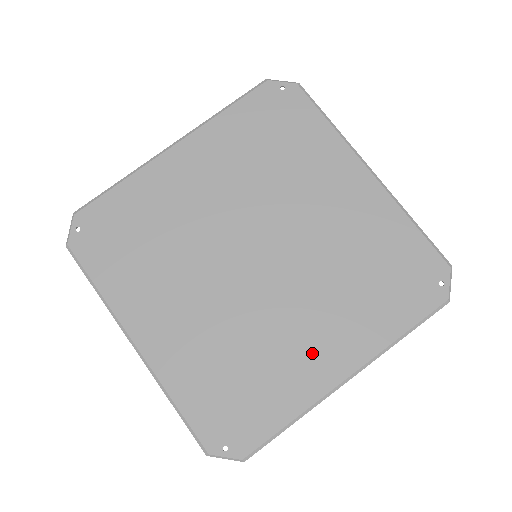
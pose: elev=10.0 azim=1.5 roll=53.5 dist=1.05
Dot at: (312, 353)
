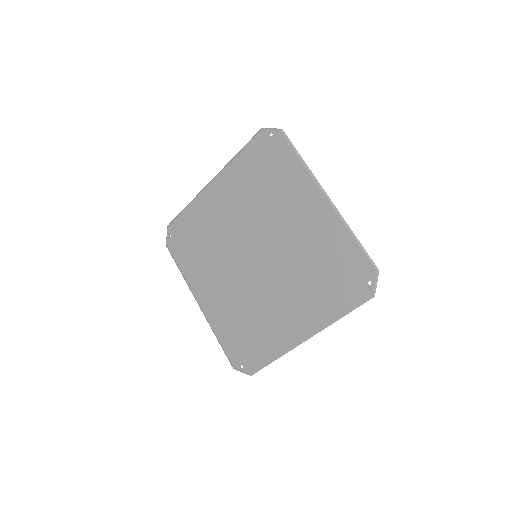
Dot at: (286, 320)
